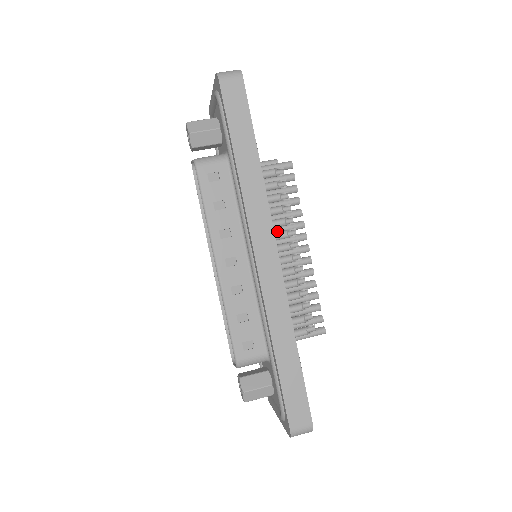
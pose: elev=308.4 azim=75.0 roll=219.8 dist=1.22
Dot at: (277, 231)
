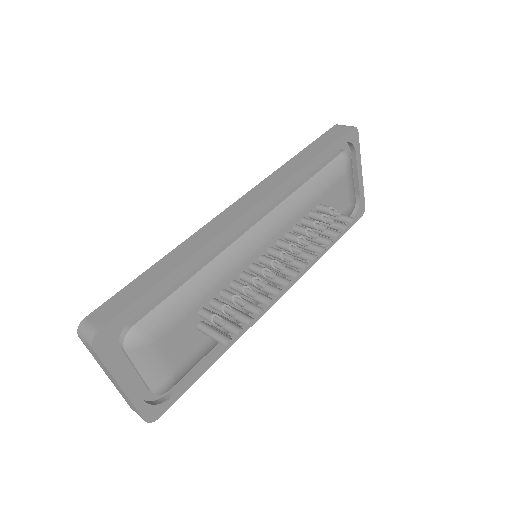
Dot at: occluded
